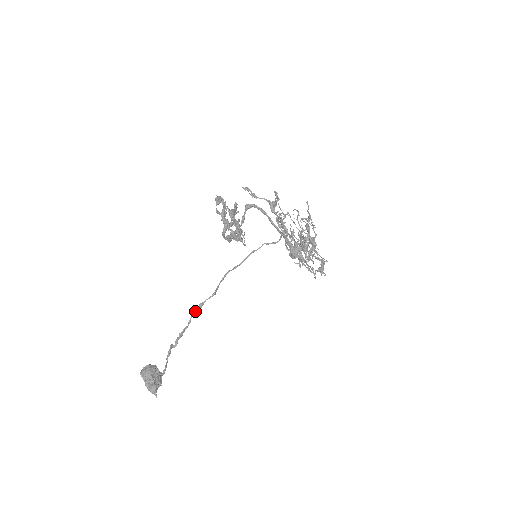
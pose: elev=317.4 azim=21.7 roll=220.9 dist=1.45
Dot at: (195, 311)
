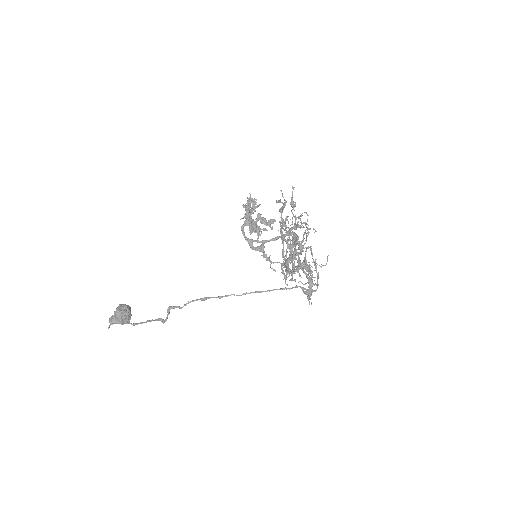
Dot at: (196, 300)
